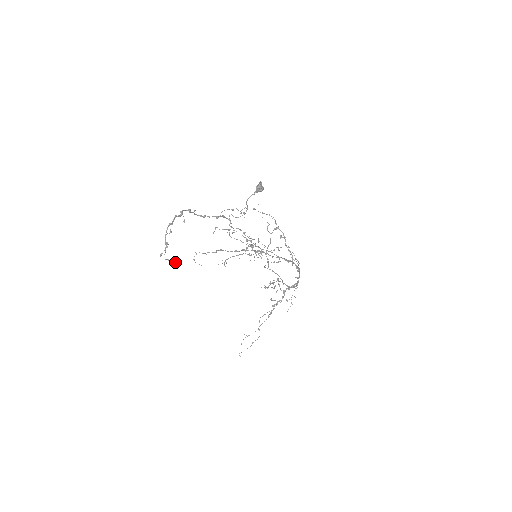
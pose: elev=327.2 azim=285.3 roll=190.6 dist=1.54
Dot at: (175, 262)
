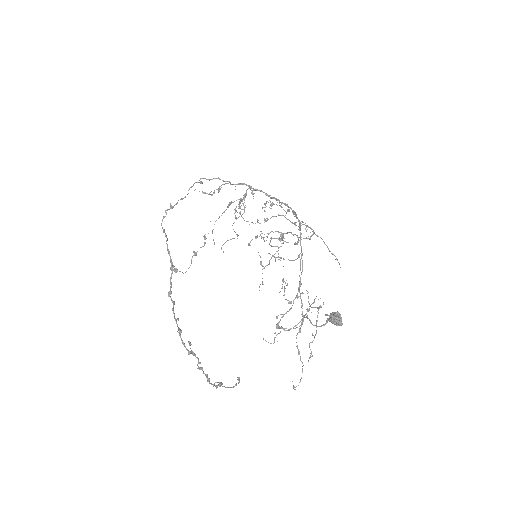
Dot at: (239, 378)
